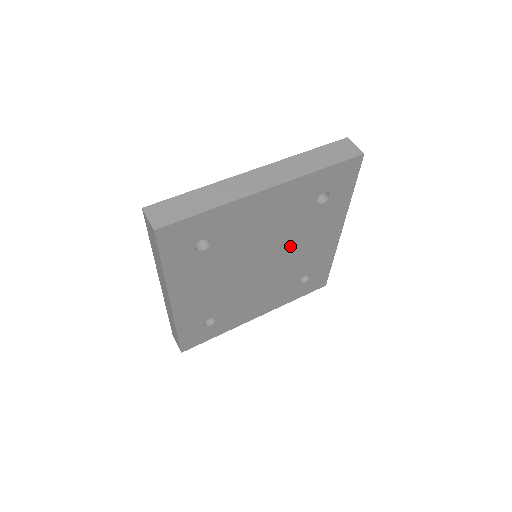
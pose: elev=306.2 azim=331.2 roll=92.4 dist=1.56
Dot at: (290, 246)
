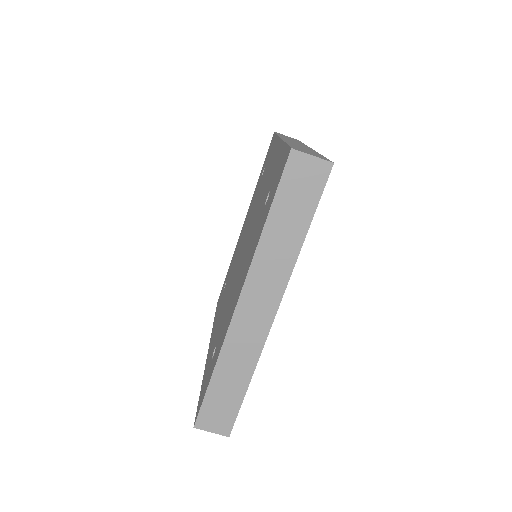
Dot at: occluded
